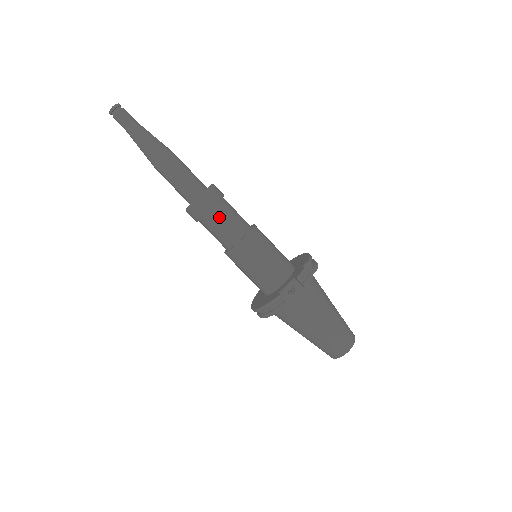
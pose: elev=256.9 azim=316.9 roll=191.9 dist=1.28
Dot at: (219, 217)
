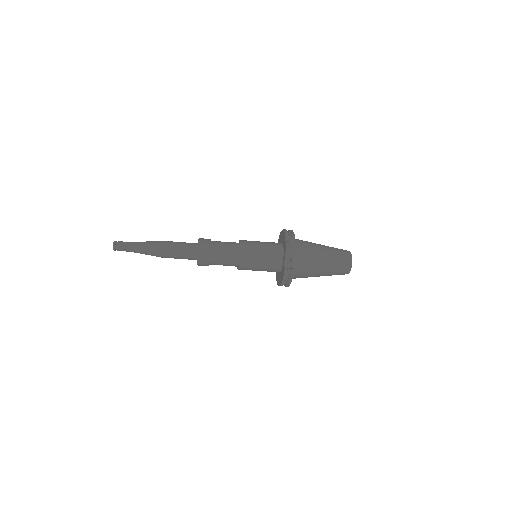
Dot at: (218, 255)
